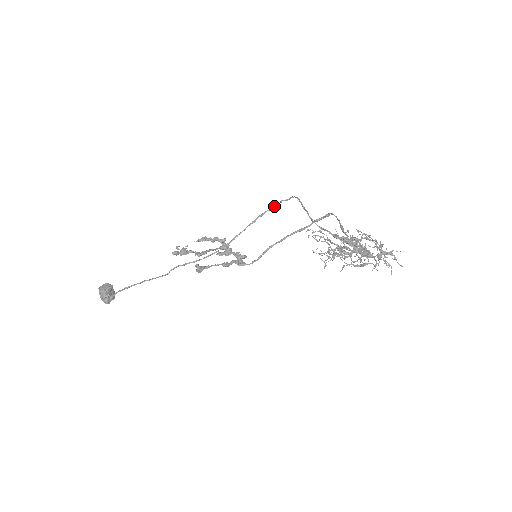
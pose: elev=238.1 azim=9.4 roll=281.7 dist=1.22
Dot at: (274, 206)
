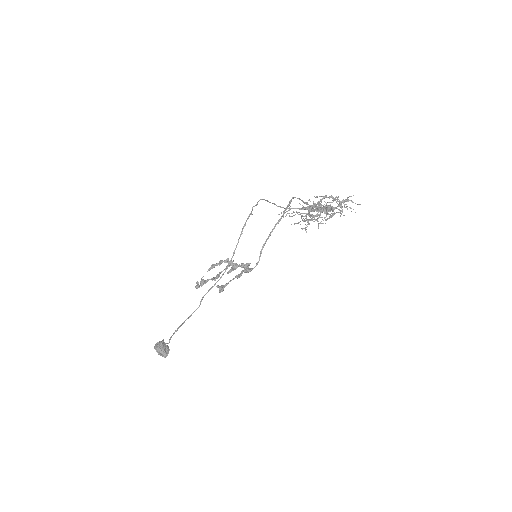
Dot at: (249, 215)
